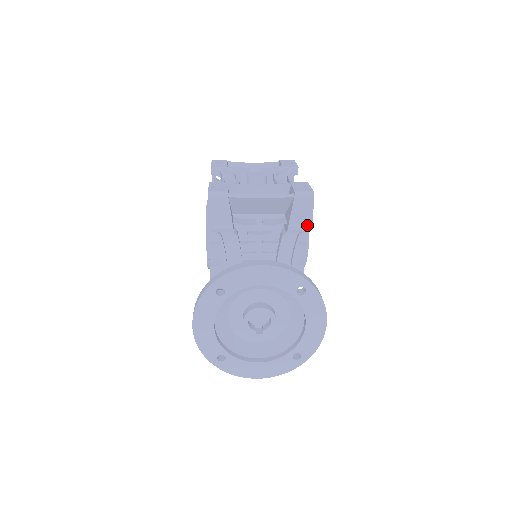
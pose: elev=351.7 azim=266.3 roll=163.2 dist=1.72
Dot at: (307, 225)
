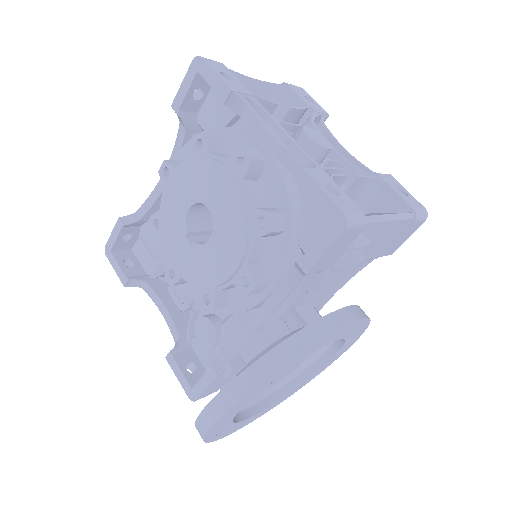
Dot at: (393, 250)
